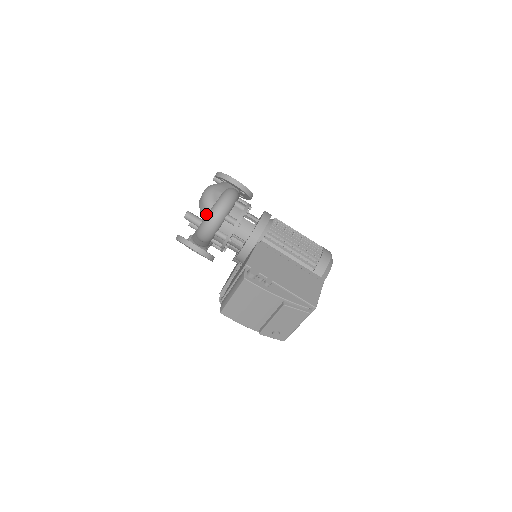
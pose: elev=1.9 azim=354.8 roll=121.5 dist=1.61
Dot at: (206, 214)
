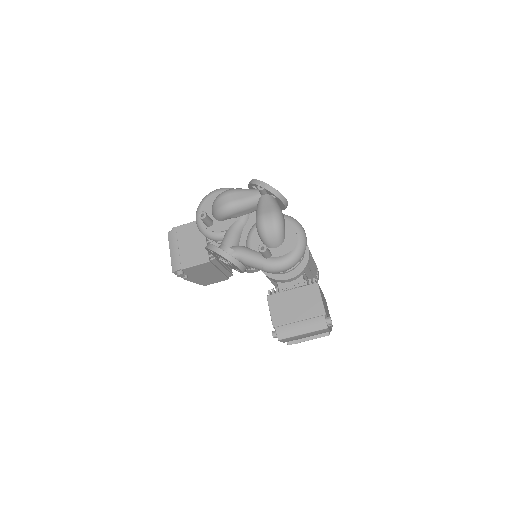
Dot at: (274, 246)
